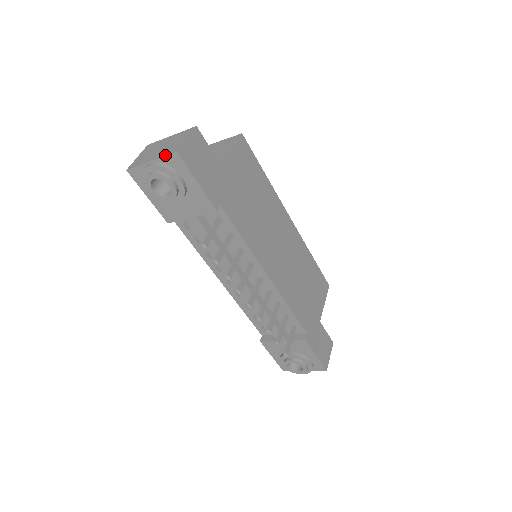
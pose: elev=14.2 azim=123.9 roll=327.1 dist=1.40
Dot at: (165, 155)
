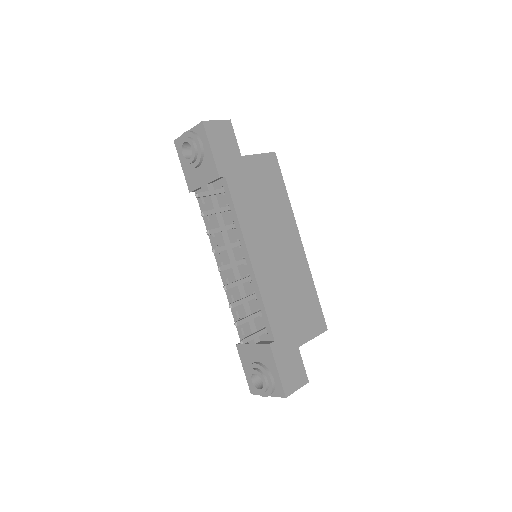
Dot at: (196, 125)
